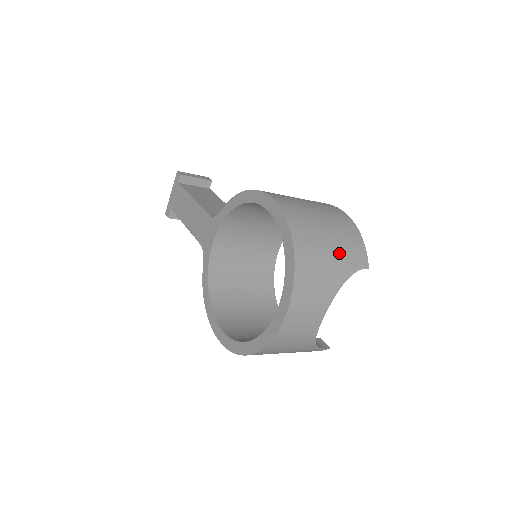
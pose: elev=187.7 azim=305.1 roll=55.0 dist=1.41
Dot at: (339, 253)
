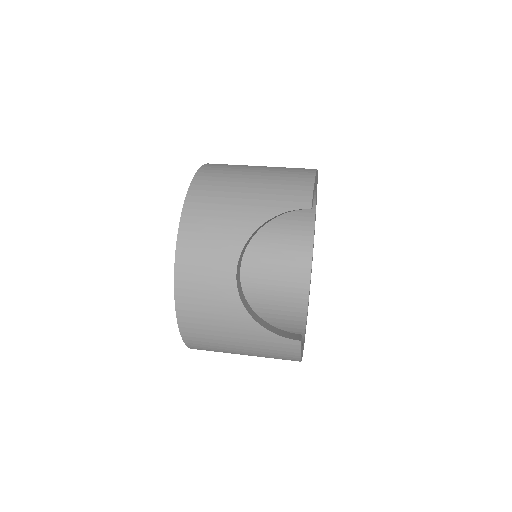
Dot at: (260, 193)
